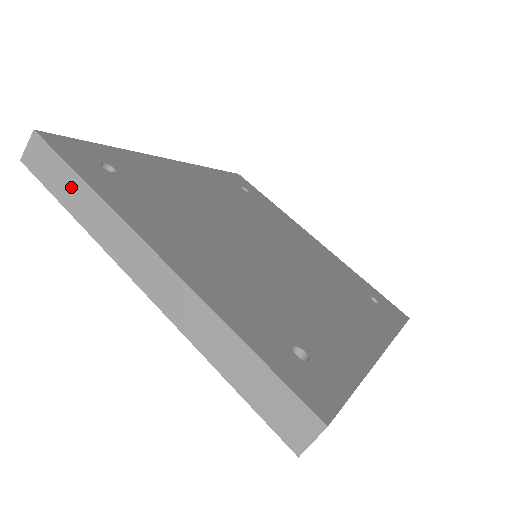
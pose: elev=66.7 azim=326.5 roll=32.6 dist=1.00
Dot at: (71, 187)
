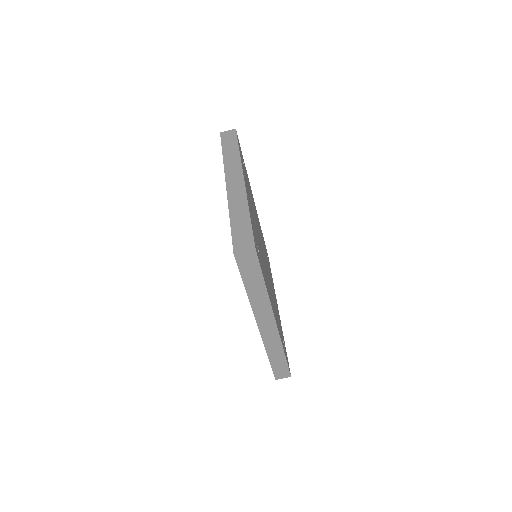
Dot at: (232, 148)
